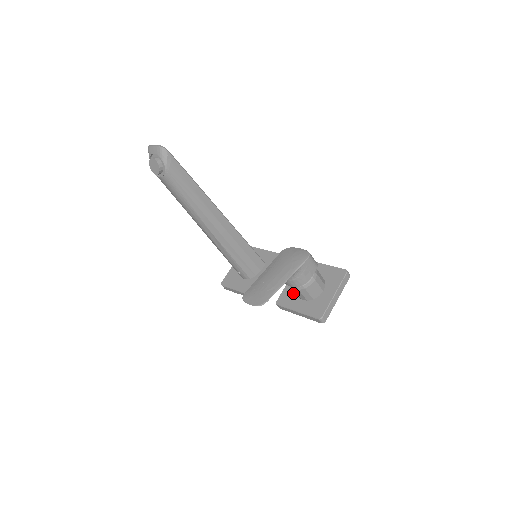
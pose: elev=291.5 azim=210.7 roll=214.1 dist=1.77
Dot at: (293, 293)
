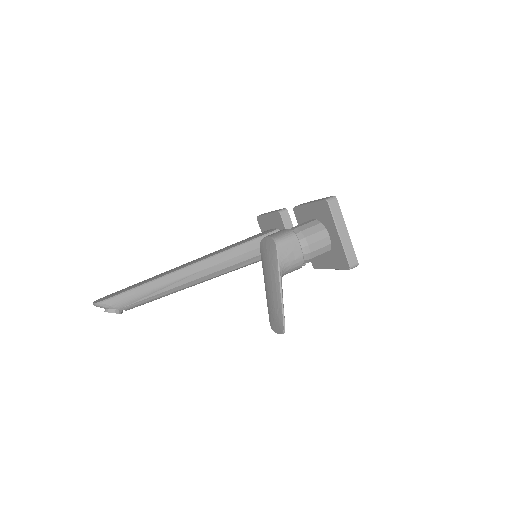
Dot at: occluded
